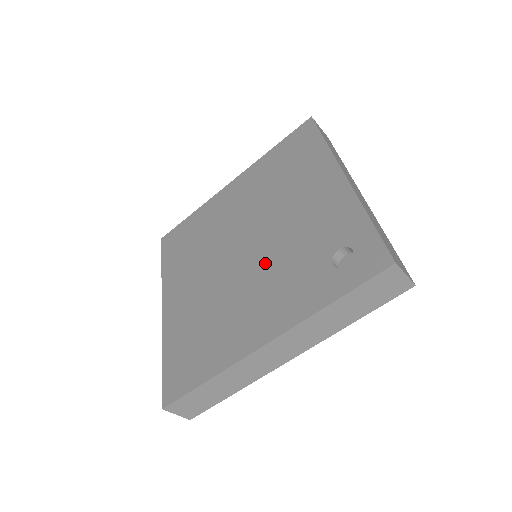
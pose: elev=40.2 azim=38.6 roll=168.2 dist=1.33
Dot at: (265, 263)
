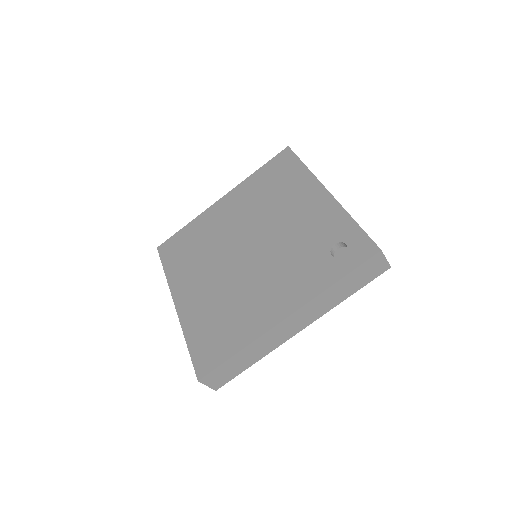
Dot at: (271, 259)
